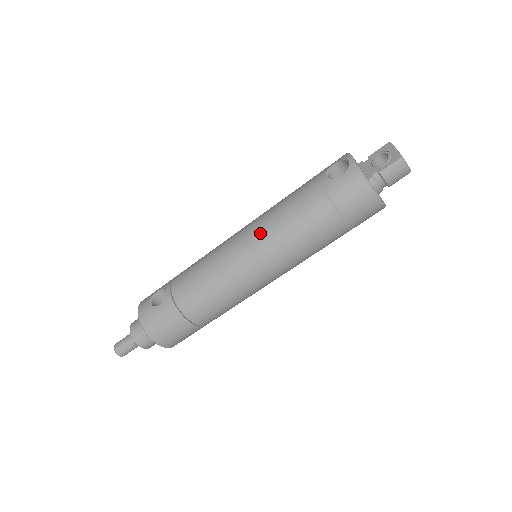
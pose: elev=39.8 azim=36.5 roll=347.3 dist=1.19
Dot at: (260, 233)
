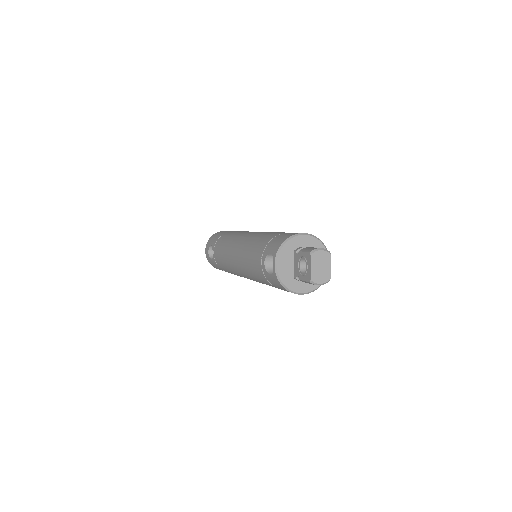
Dot at: (241, 267)
